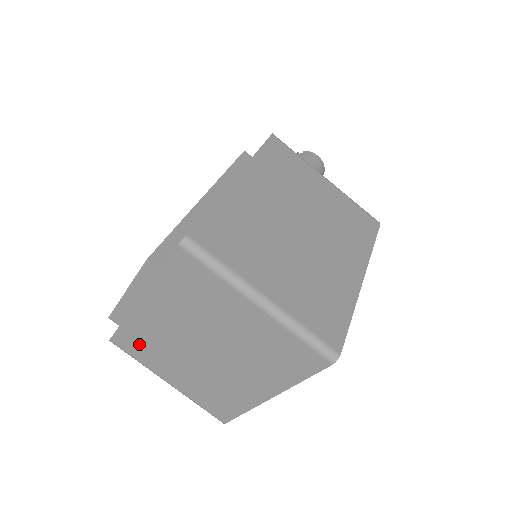
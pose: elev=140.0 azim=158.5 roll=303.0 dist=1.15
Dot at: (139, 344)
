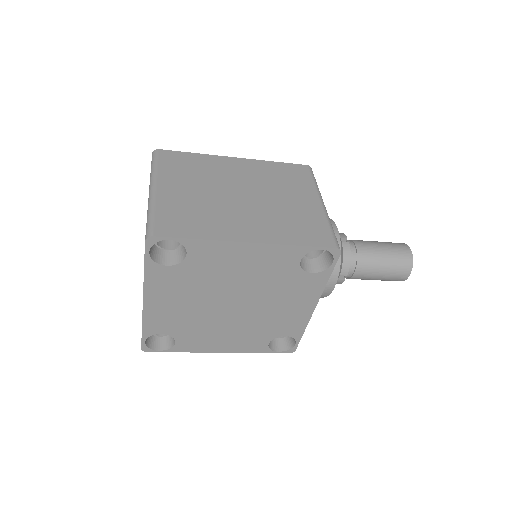
Dot at: occluded
